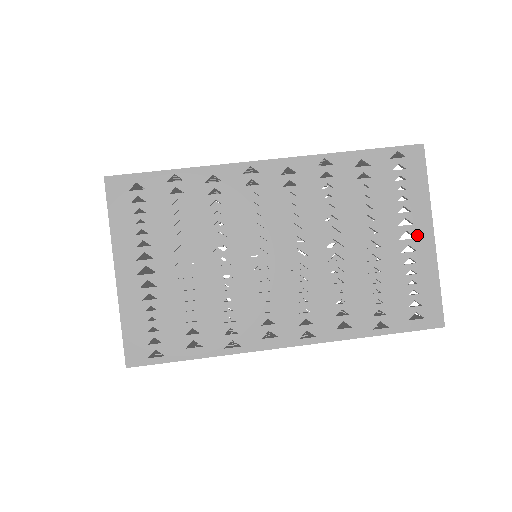
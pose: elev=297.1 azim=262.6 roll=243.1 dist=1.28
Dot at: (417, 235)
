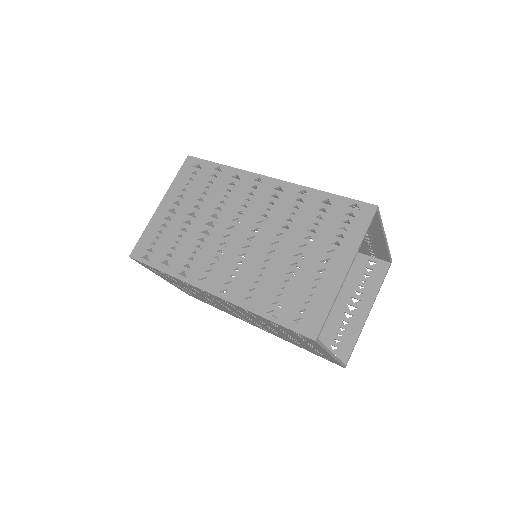
Dot at: (335, 265)
